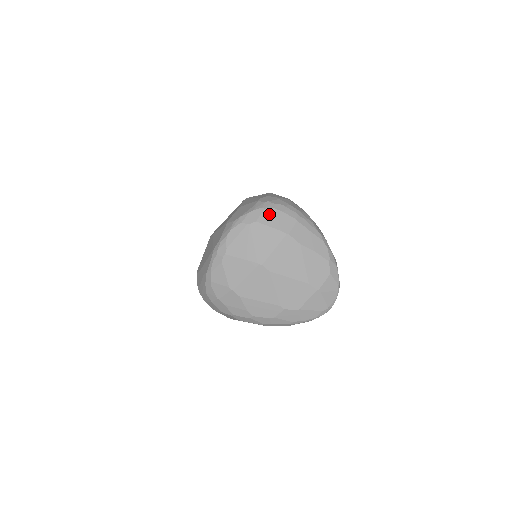
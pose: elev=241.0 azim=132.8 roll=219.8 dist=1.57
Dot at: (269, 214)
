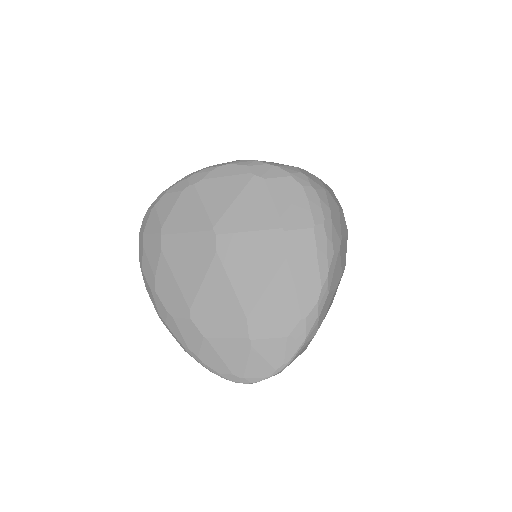
Dot at: (289, 186)
